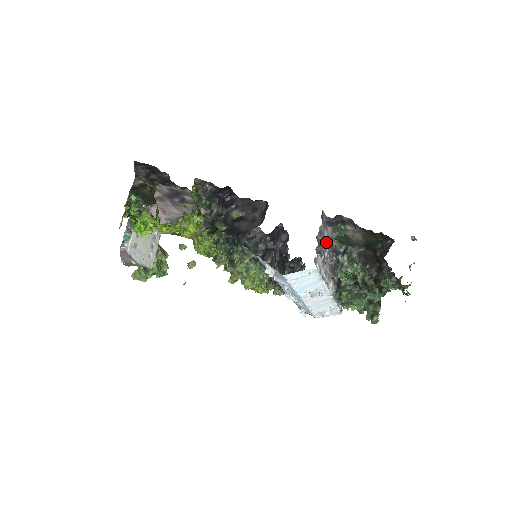
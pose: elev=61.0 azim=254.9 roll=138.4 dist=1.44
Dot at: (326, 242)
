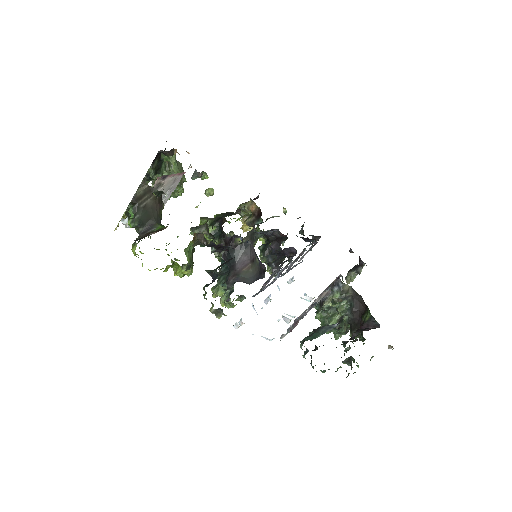
Dot at: occluded
